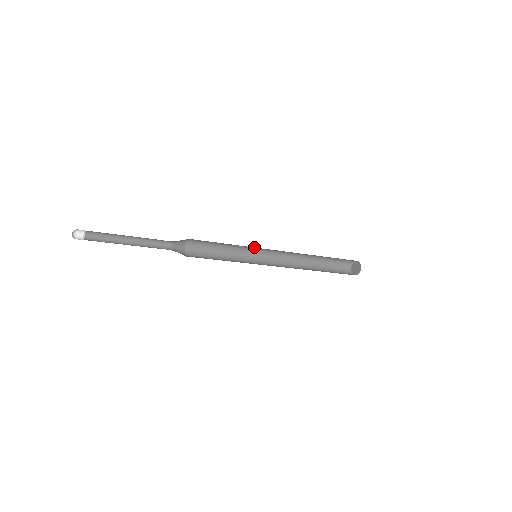
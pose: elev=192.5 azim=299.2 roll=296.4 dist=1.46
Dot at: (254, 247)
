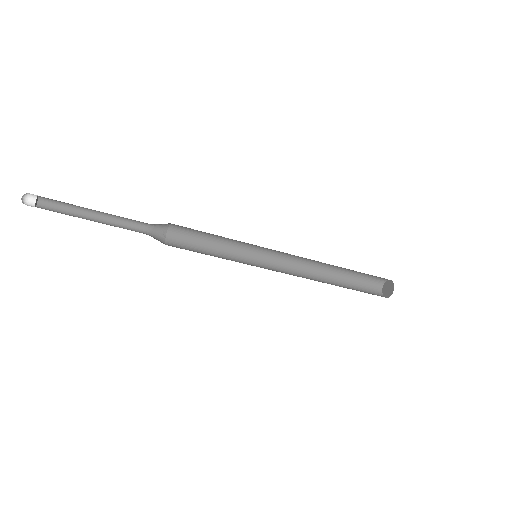
Dot at: (249, 253)
